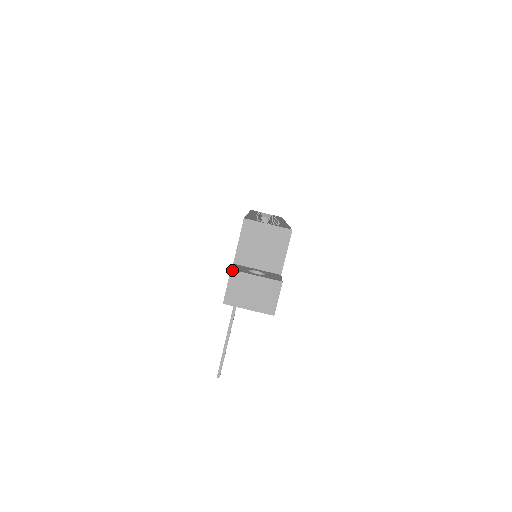
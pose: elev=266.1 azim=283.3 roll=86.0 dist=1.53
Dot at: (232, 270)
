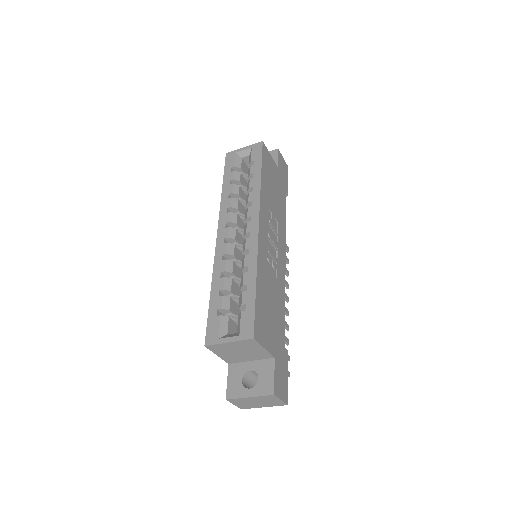
Dot at: (227, 400)
